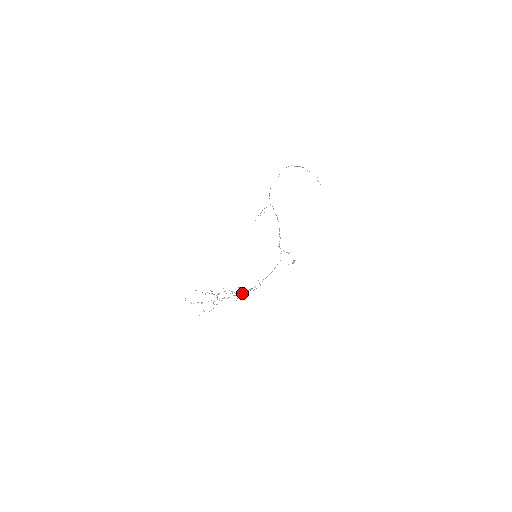
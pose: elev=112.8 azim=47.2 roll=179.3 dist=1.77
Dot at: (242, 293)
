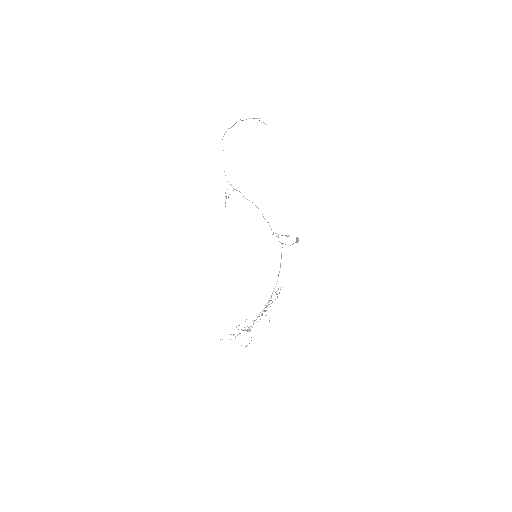
Dot at: occluded
